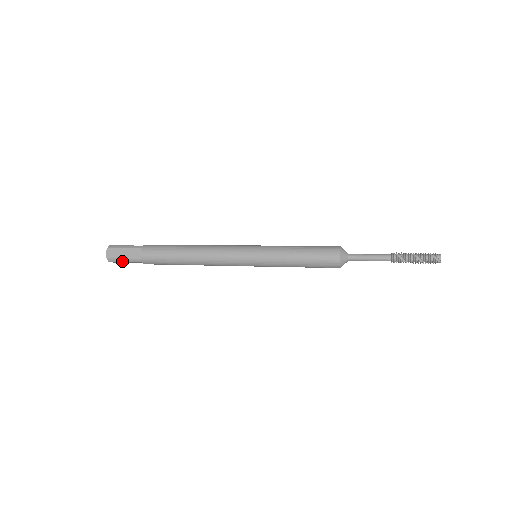
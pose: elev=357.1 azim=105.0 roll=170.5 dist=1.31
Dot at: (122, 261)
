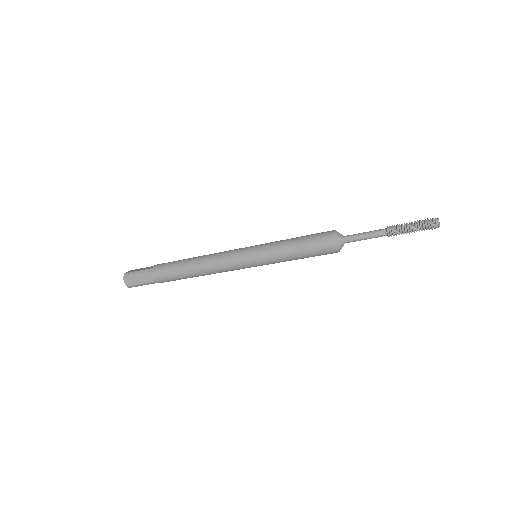
Dot at: (140, 285)
